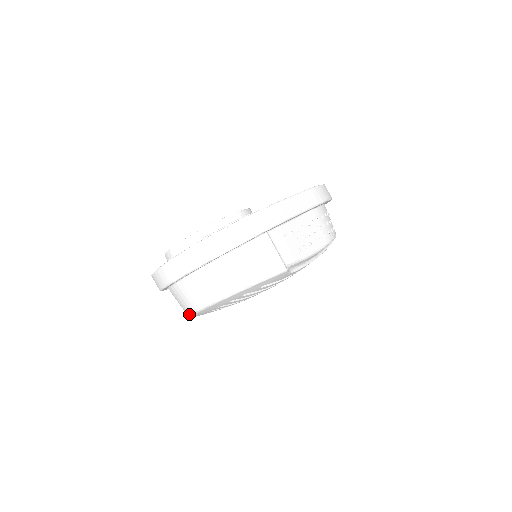
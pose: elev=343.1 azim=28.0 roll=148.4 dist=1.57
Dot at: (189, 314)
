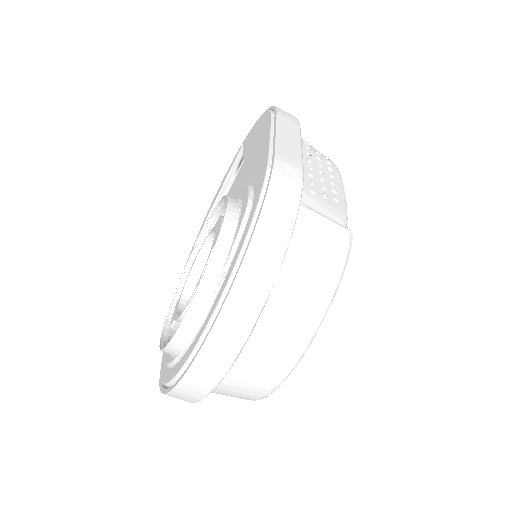
Dot at: (260, 399)
